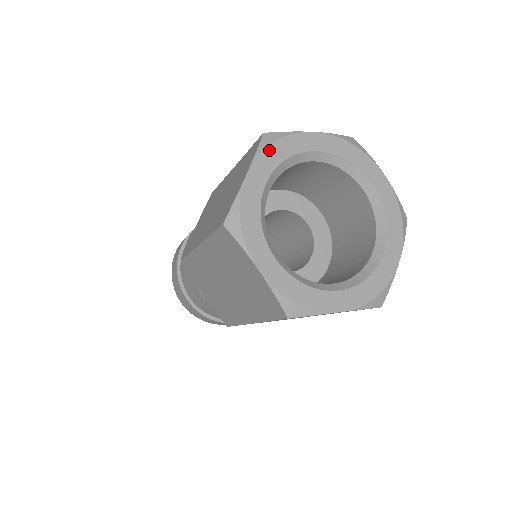
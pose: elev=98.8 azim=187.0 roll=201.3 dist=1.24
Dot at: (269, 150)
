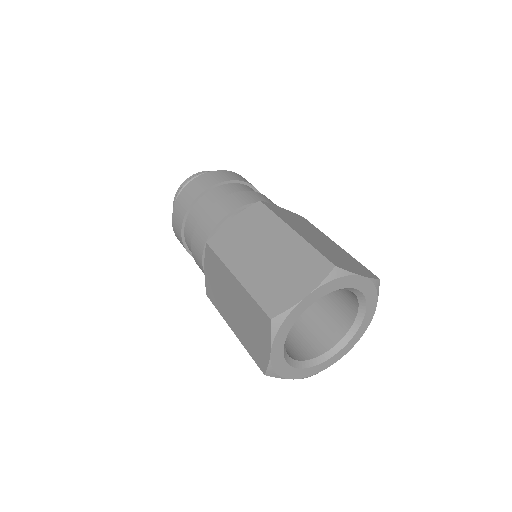
Dot at: (330, 283)
